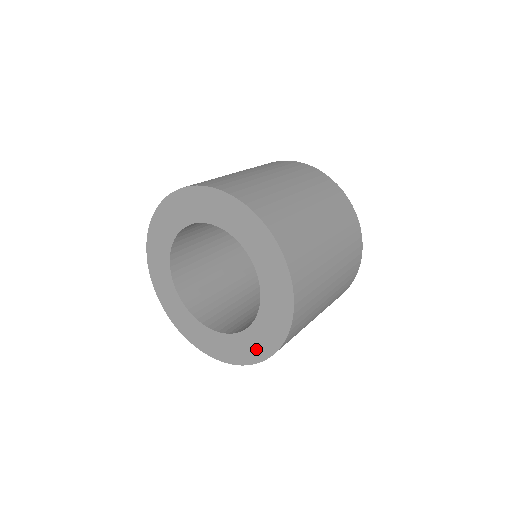
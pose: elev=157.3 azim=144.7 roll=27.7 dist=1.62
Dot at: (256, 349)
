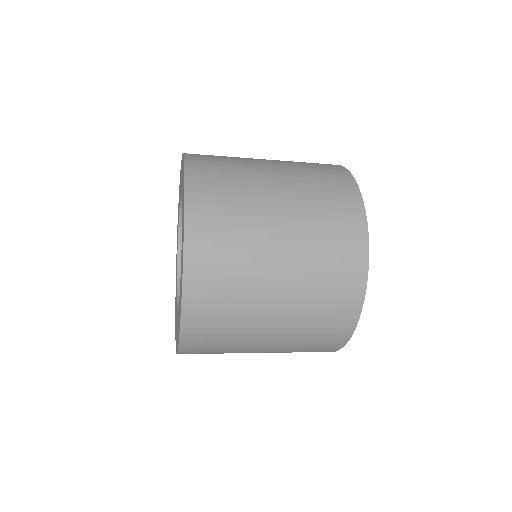
Dot at: occluded
